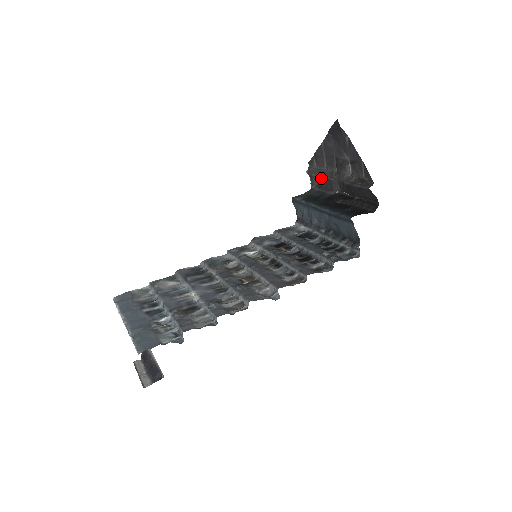
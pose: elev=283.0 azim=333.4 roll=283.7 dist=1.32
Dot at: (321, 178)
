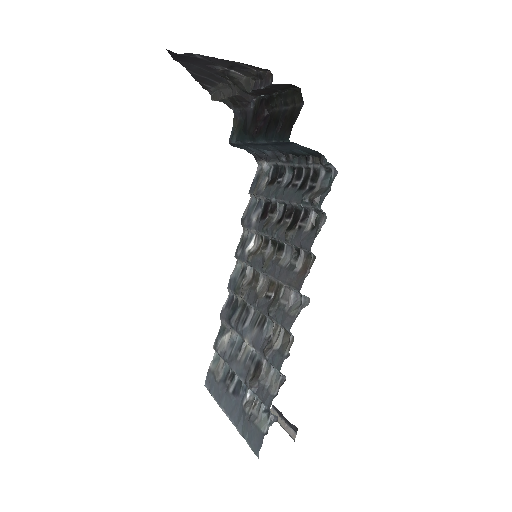
Dot at: (228, 99)
